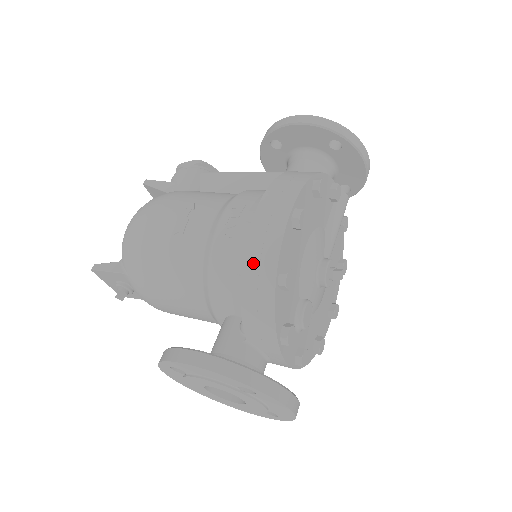
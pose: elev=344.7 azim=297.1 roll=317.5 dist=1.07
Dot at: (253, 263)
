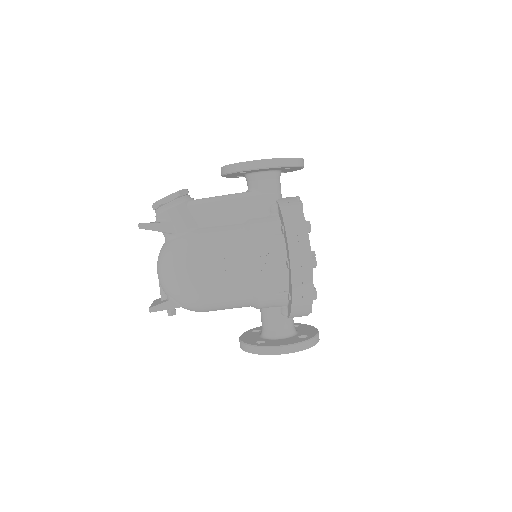
Dot at: (298, 296)
